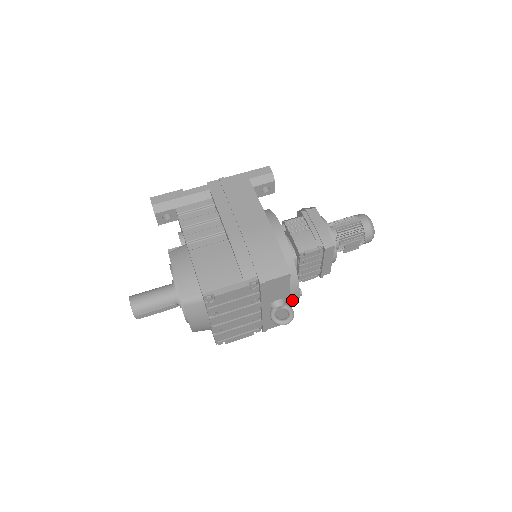
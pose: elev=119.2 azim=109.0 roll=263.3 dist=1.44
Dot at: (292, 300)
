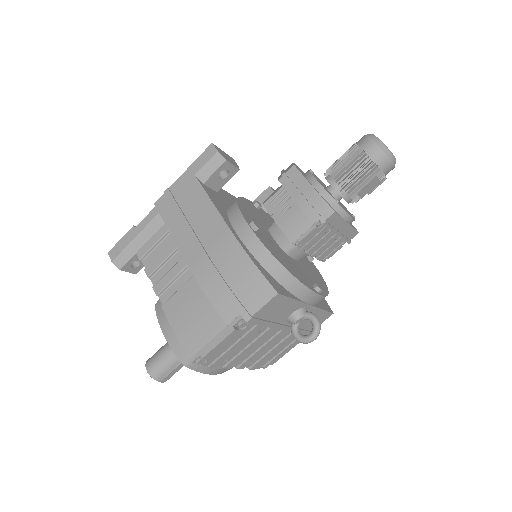
Dot at: (313, 301)
